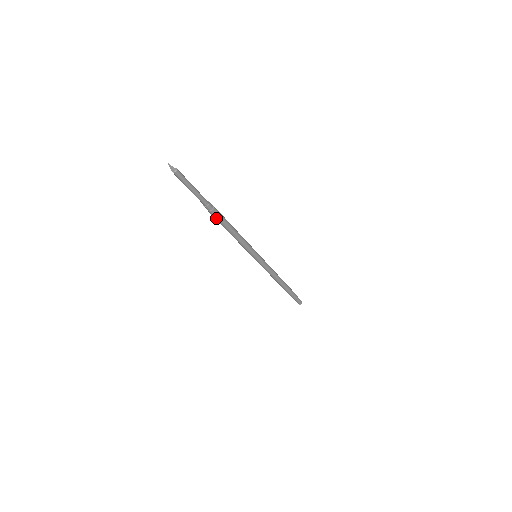
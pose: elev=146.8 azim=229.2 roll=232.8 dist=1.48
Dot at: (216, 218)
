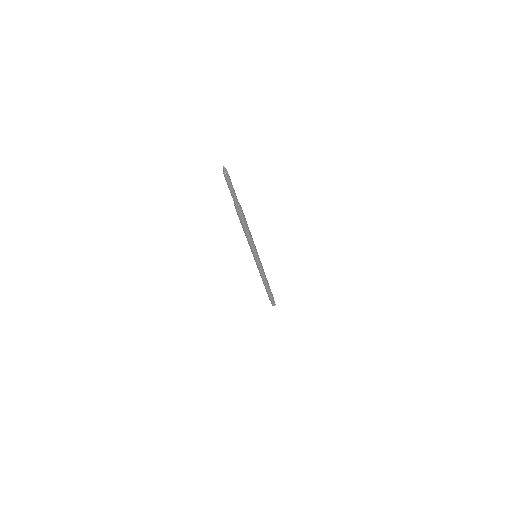
Dot at: (241, 217)
